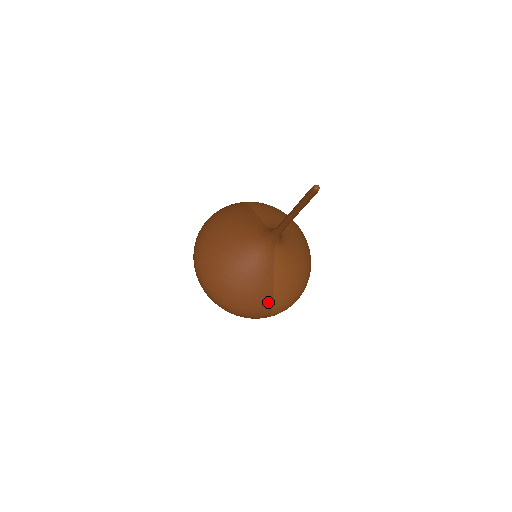
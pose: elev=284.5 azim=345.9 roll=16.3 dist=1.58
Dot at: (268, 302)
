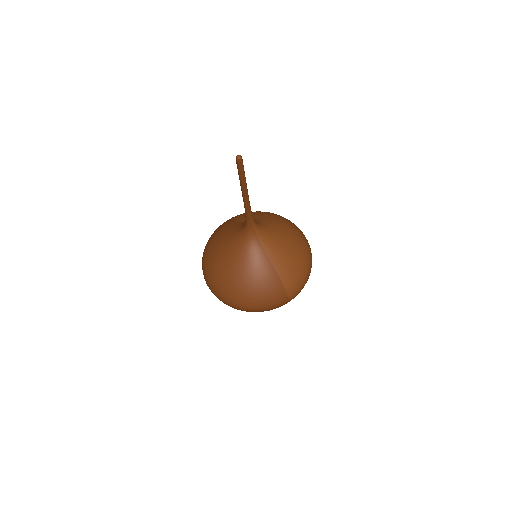
Dot at: (278, 285)
